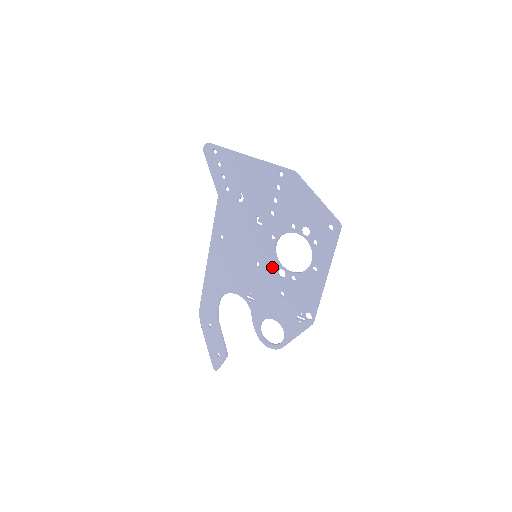
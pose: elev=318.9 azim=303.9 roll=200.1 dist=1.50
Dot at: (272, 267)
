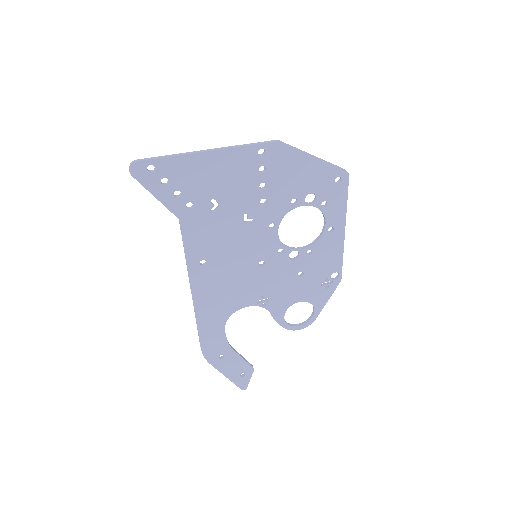
Dot at: (281, 256)
